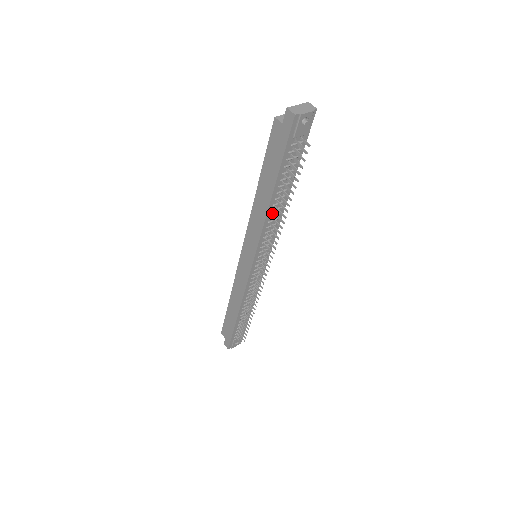
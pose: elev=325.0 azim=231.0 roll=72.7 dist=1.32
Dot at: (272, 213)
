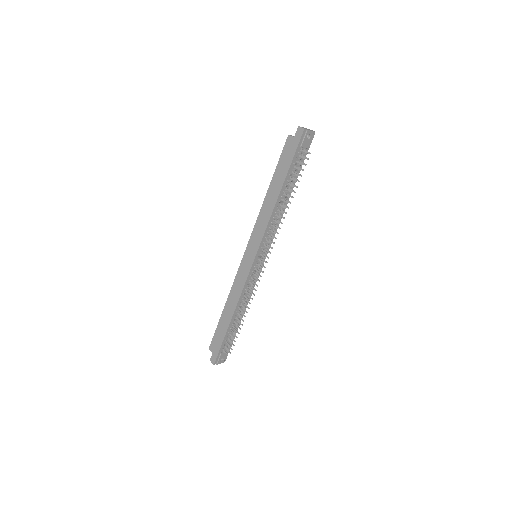
Dot at: (277, 210)
